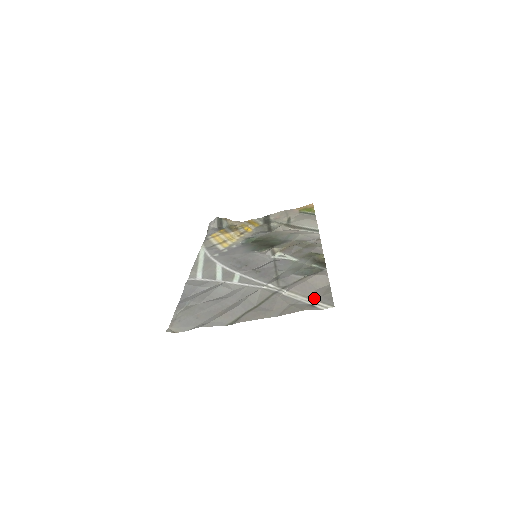
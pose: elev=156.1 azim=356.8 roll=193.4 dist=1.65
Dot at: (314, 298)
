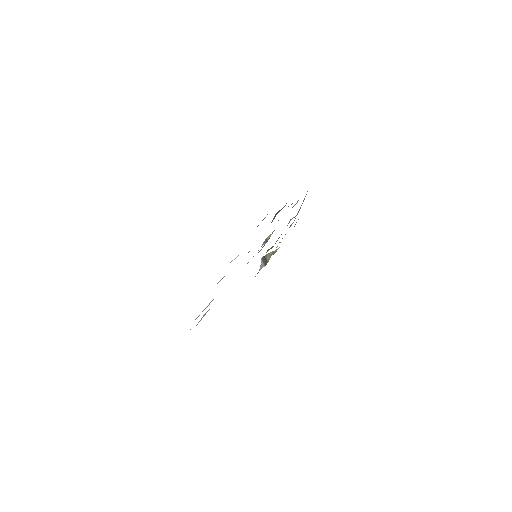
Dot at: occluded
